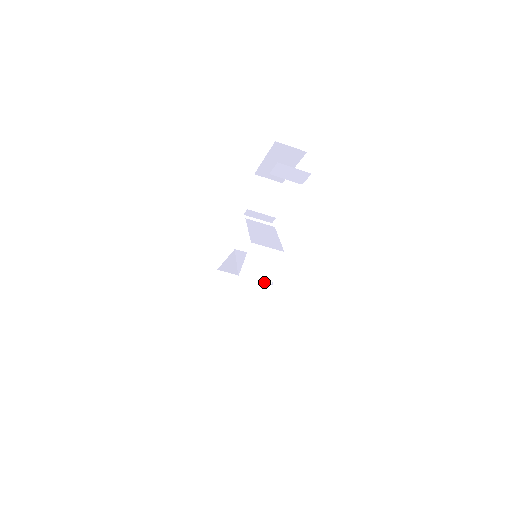
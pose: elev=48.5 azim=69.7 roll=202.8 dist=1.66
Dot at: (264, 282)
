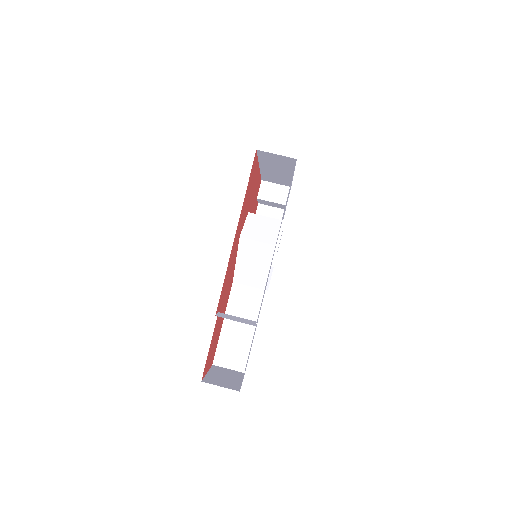
Dot at: (268, 243)
